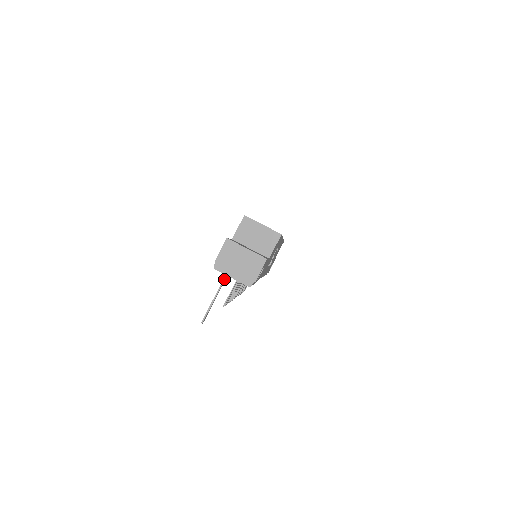
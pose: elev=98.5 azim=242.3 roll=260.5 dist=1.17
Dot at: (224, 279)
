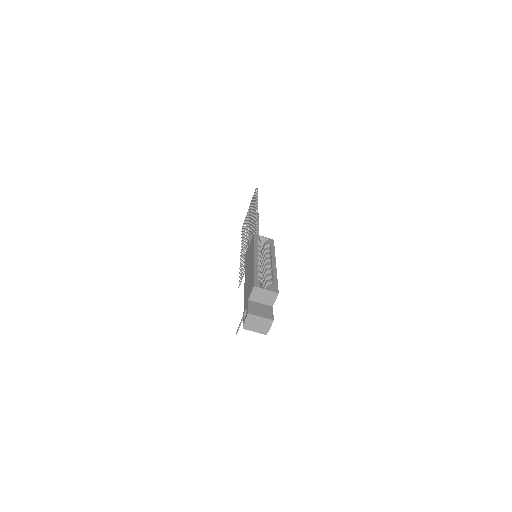
Dot at: occluded
